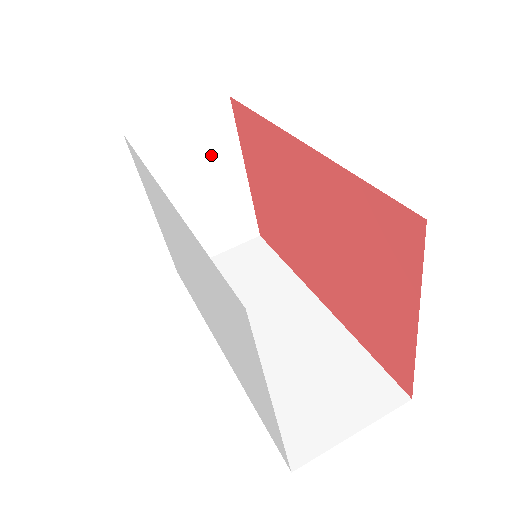
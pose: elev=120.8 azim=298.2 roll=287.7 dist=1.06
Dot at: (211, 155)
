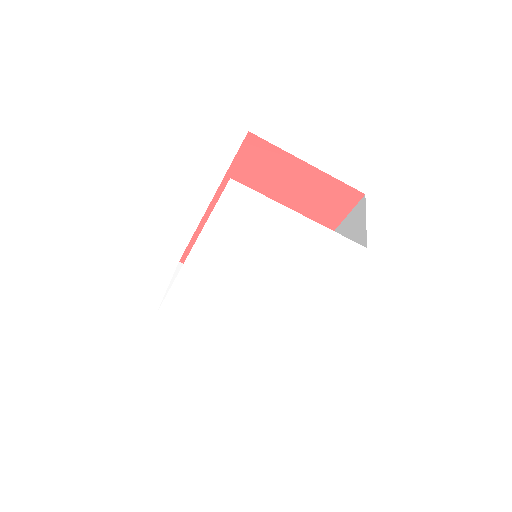
Dot at: occluded
